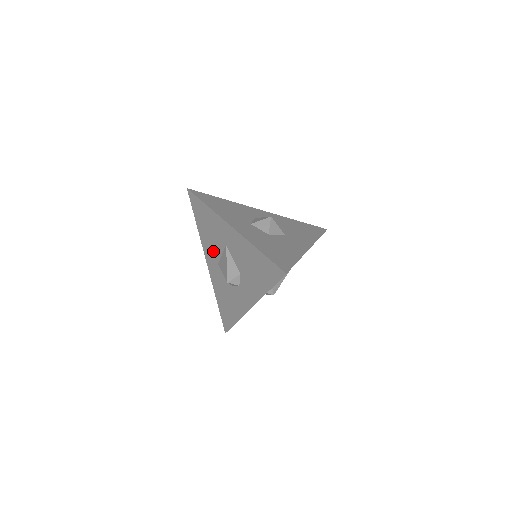
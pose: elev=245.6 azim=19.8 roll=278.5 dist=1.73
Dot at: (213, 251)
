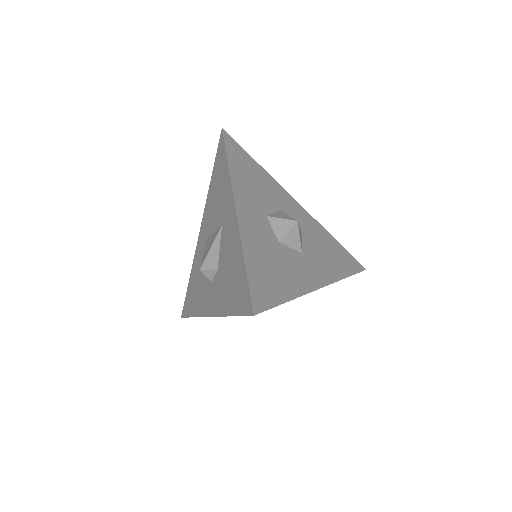
Dot at: (210, 221)
